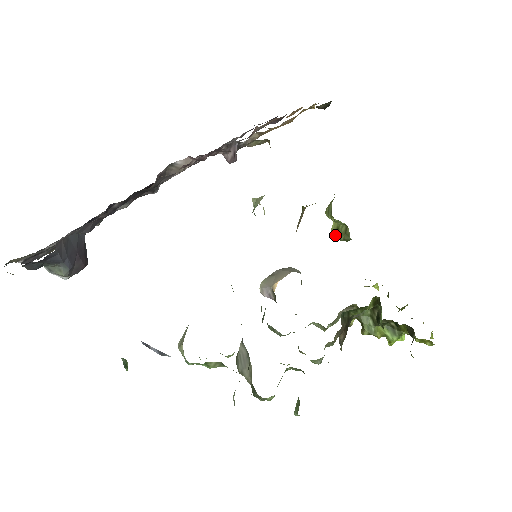
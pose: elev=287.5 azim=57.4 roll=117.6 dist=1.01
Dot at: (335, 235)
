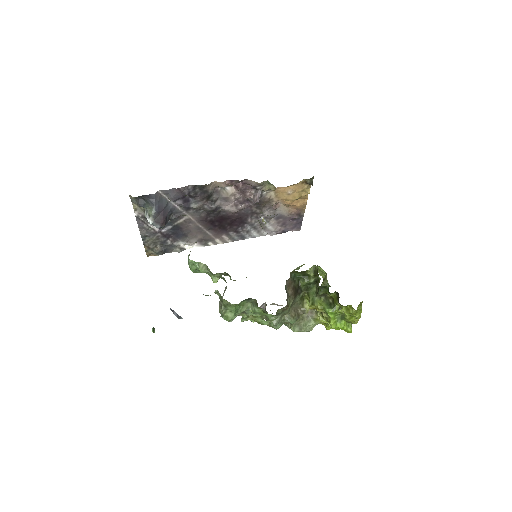
Dot at: occluded
